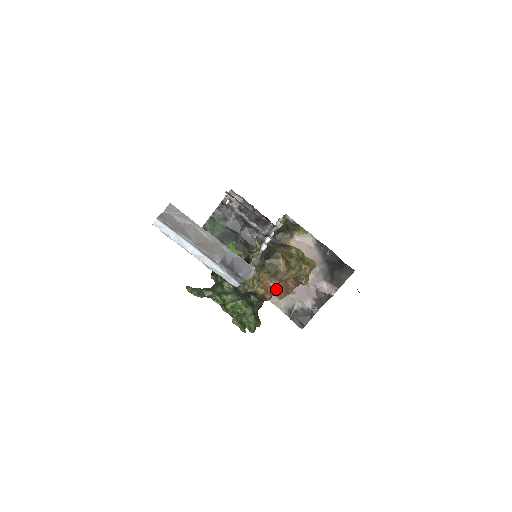
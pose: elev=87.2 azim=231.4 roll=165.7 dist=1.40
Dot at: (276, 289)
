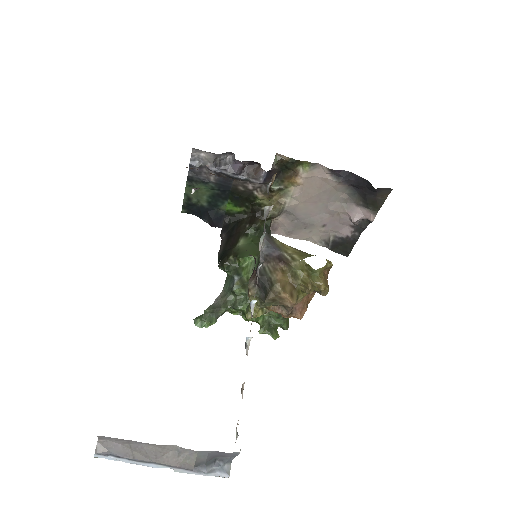
Dot at: (292, 311)
